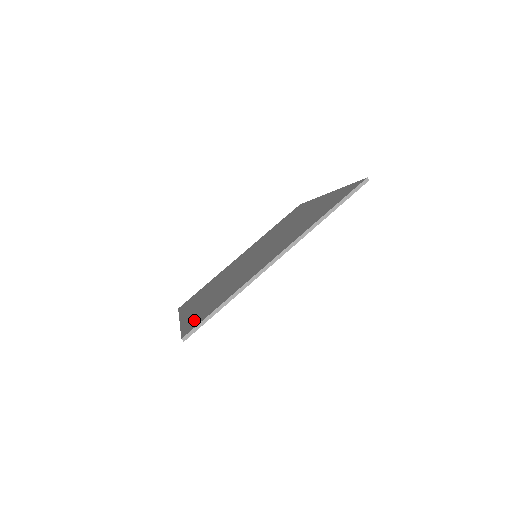
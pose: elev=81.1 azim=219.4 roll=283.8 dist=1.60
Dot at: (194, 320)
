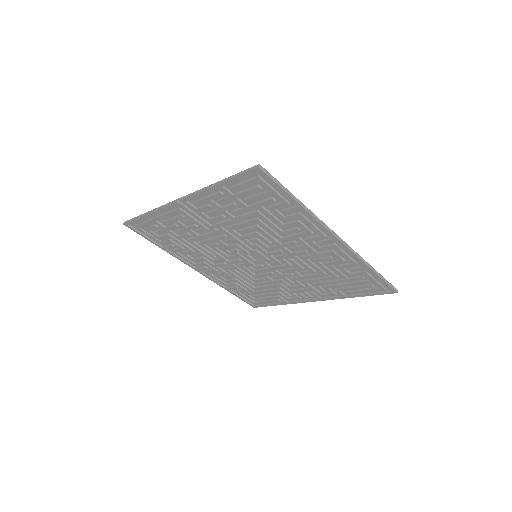
Dot at: (246, 186)
